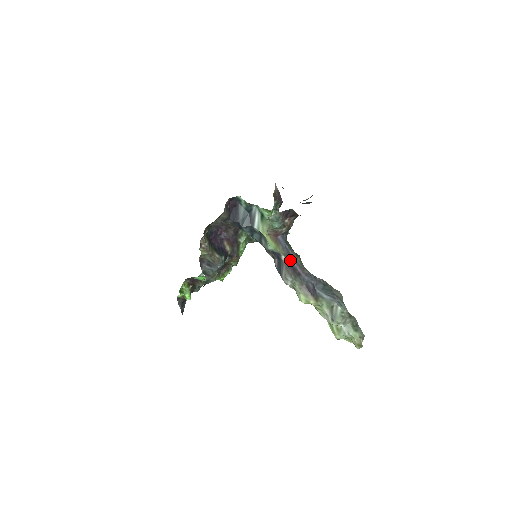
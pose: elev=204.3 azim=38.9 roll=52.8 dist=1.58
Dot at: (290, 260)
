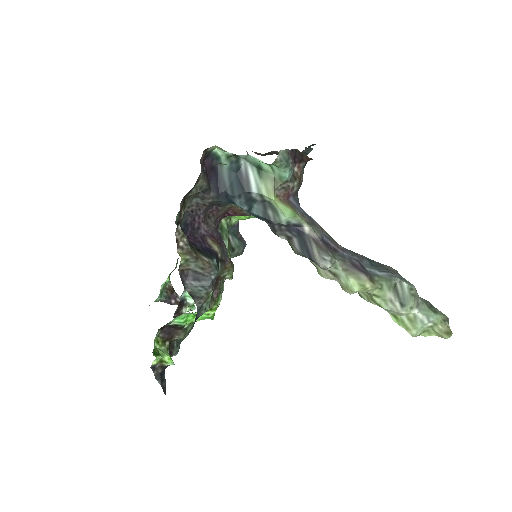
Dot at: (317, 231)
